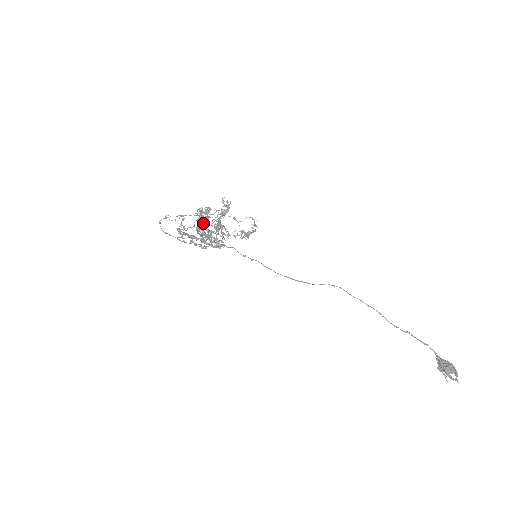
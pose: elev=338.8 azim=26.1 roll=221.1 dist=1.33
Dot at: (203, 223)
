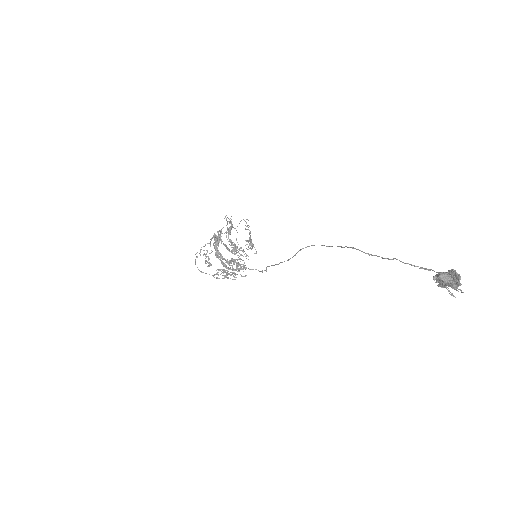
Dot at: (215, 244)
